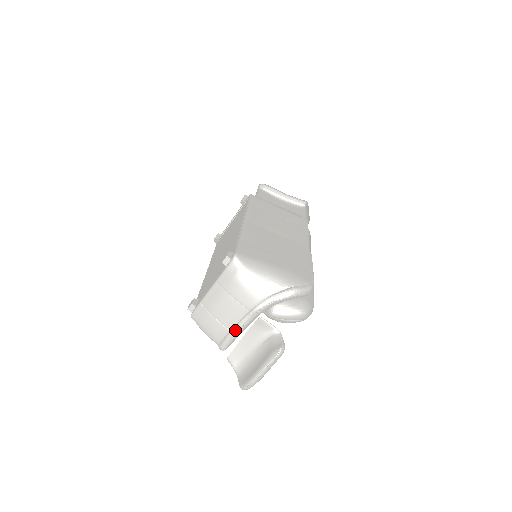
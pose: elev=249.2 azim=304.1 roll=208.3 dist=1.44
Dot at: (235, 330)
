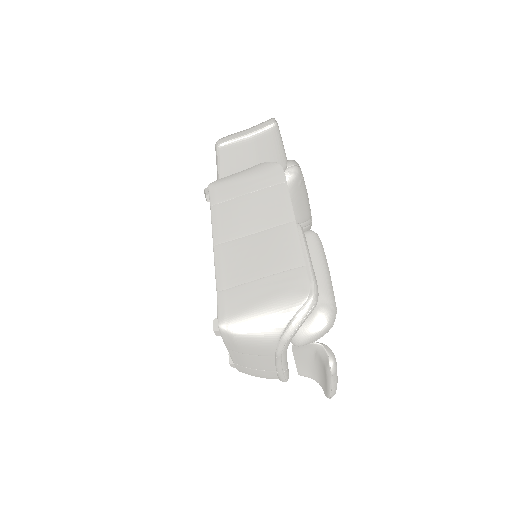
Dot at: (279, 371)
